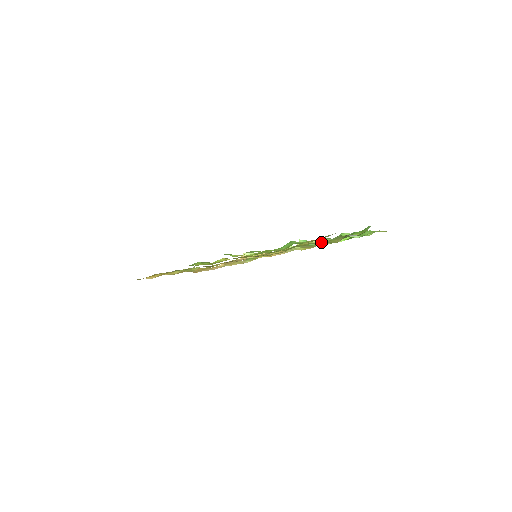
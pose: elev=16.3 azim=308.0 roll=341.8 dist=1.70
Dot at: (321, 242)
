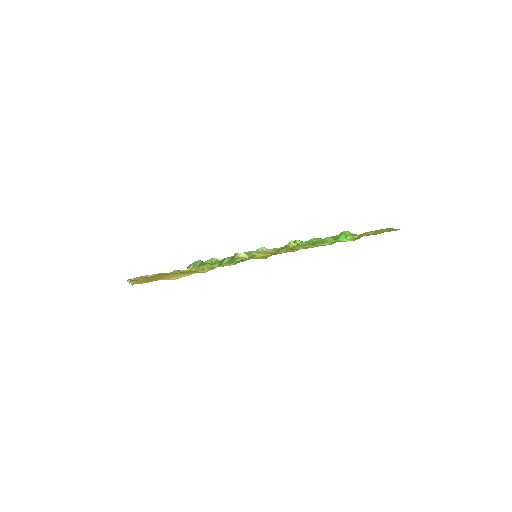
Dot at: occluded
